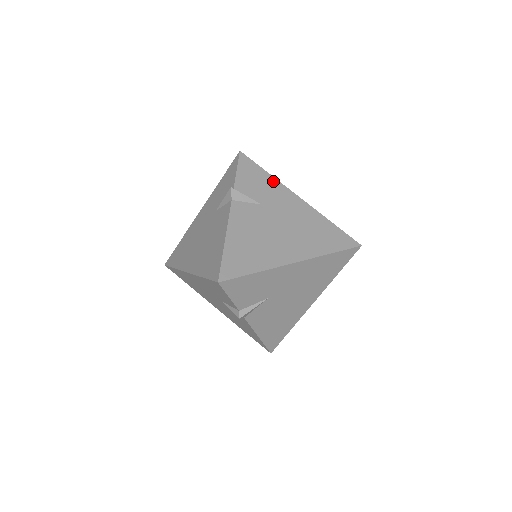
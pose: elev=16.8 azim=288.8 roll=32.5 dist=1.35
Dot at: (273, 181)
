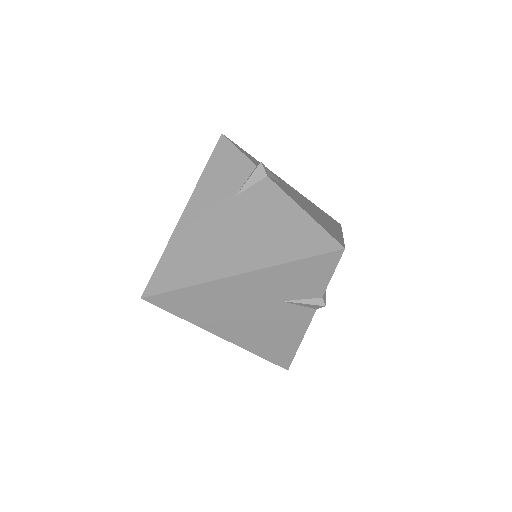
Dot at: occluded
